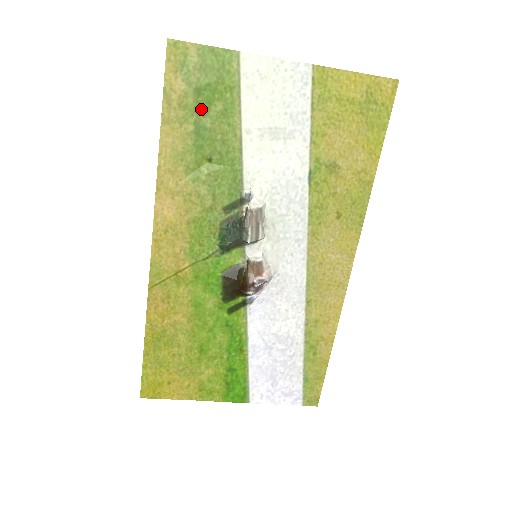
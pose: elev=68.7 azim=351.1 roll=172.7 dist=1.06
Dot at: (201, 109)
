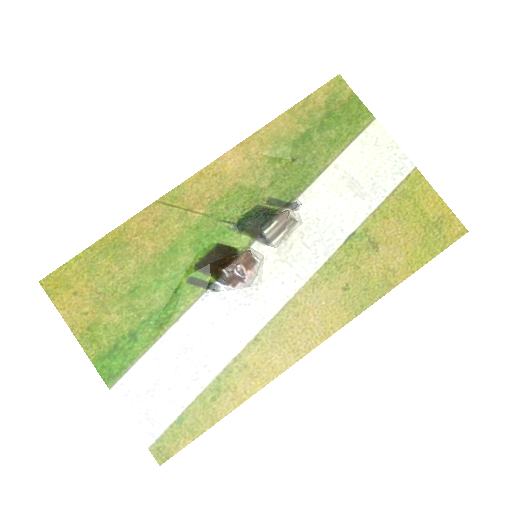
Dot at: (320, 126)
